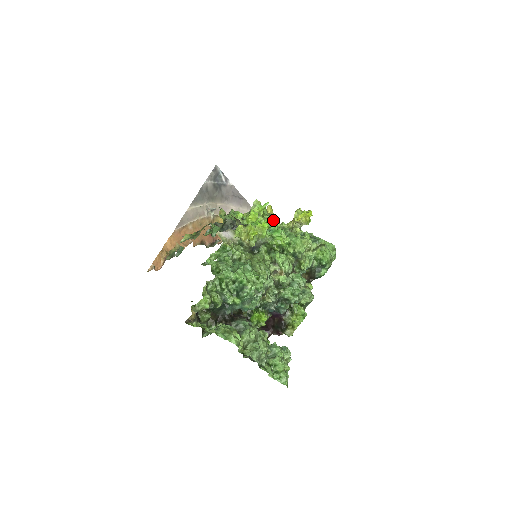
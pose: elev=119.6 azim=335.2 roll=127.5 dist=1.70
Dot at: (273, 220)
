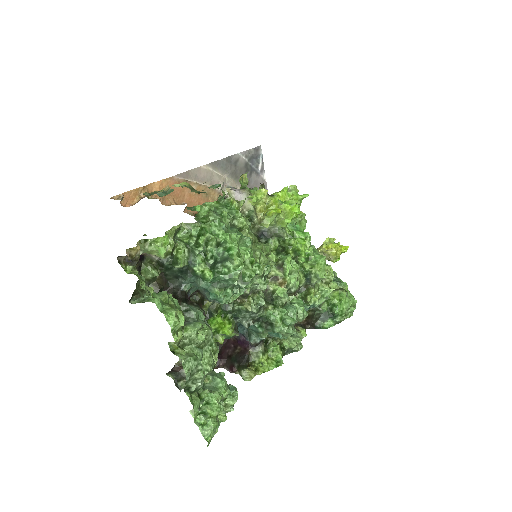
Dot at: (302, 220)
